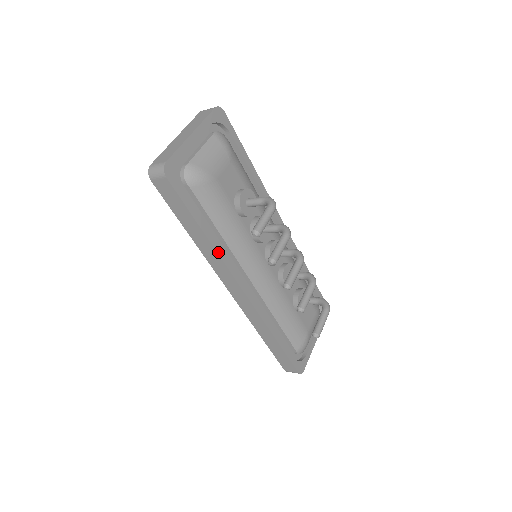
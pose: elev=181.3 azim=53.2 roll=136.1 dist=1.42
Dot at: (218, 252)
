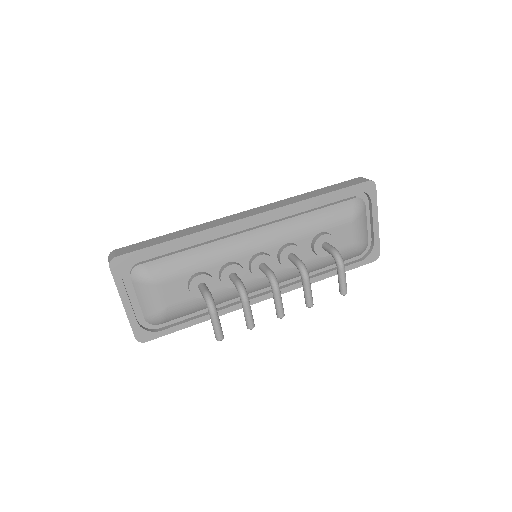
Dot at: (222, 314)
